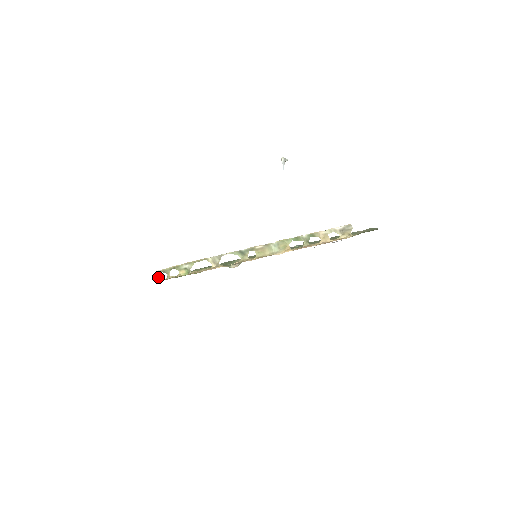
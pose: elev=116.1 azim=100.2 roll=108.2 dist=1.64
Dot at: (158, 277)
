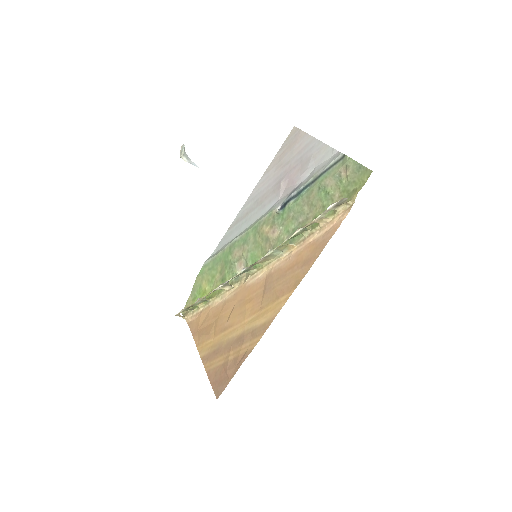
Dot at: (182, 317)
